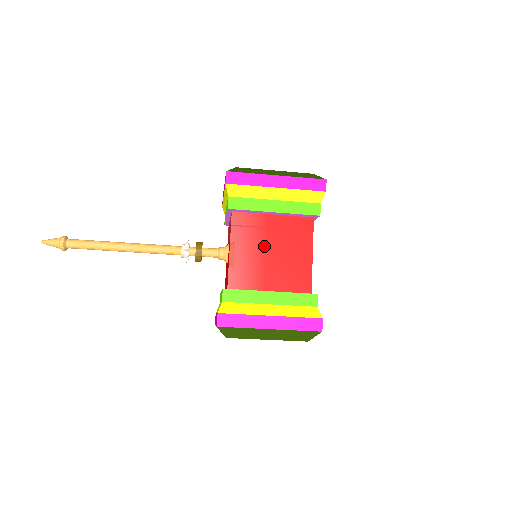
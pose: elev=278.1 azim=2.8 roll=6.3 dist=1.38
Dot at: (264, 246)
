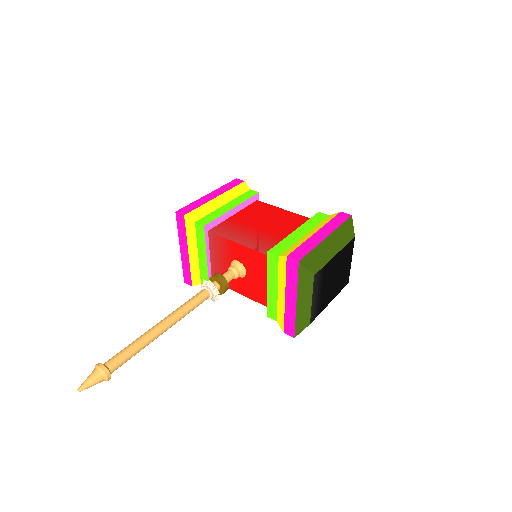
Dot at: (254, 227)
